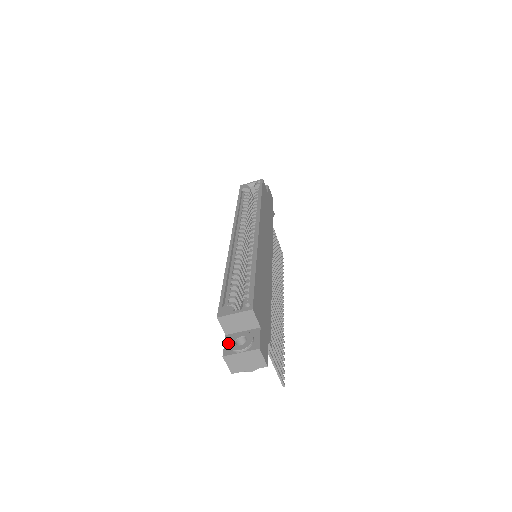
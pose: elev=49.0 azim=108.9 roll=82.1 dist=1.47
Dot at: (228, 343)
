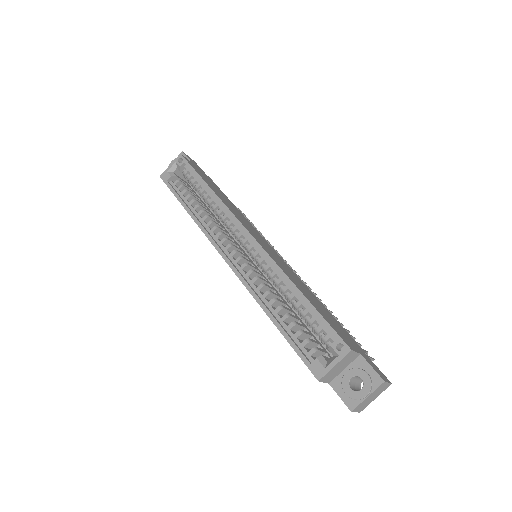
Dot at: (342, 392)
